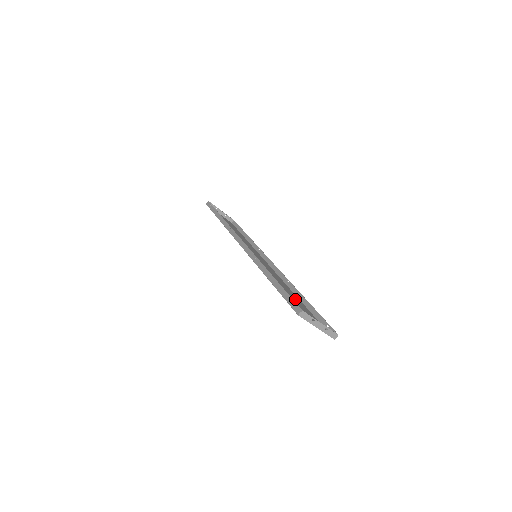
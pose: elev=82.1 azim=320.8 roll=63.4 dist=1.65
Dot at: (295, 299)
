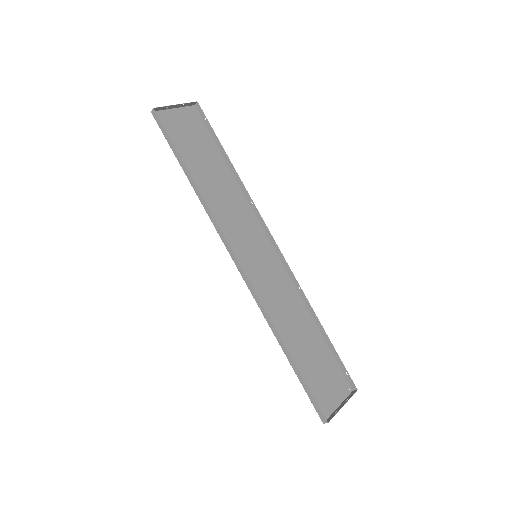
Dot at: (312, 342)
